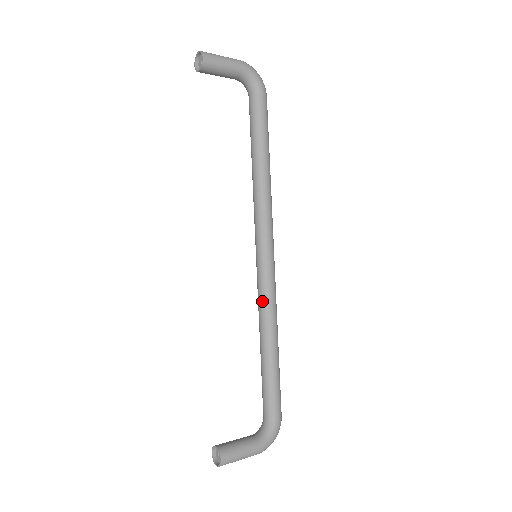
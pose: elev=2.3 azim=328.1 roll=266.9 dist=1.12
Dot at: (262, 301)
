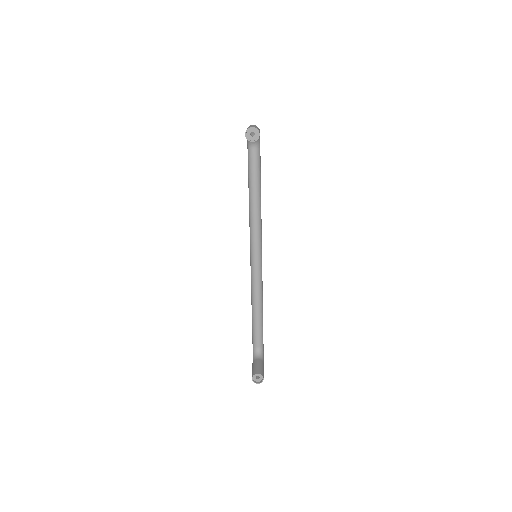
Dot at: (259, 282)
